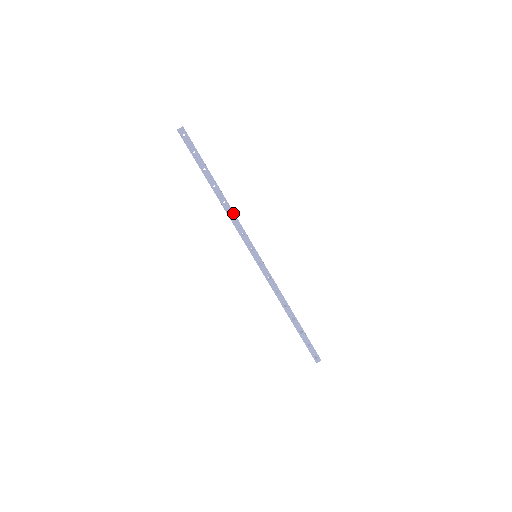
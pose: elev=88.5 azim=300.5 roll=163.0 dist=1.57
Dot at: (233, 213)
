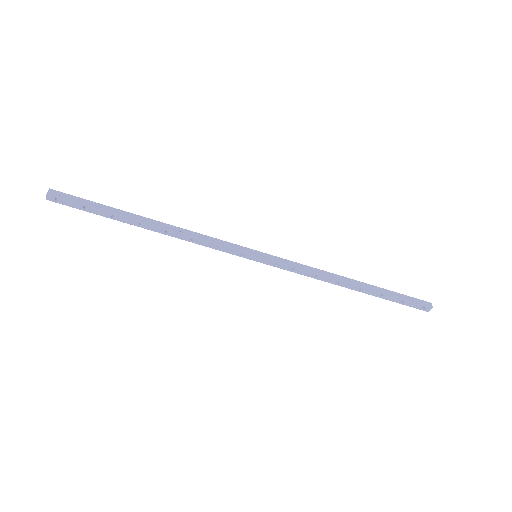
Dot at: (187, 235)
